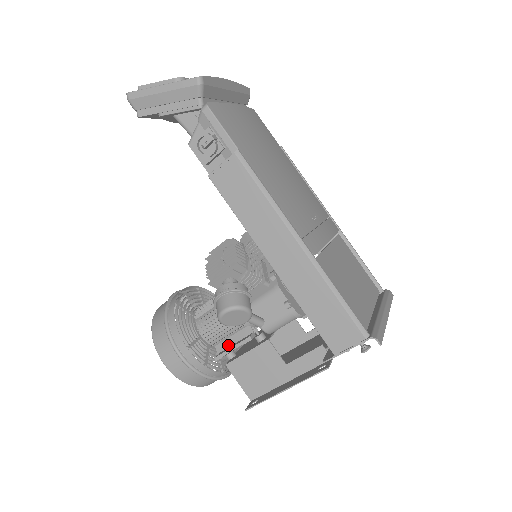
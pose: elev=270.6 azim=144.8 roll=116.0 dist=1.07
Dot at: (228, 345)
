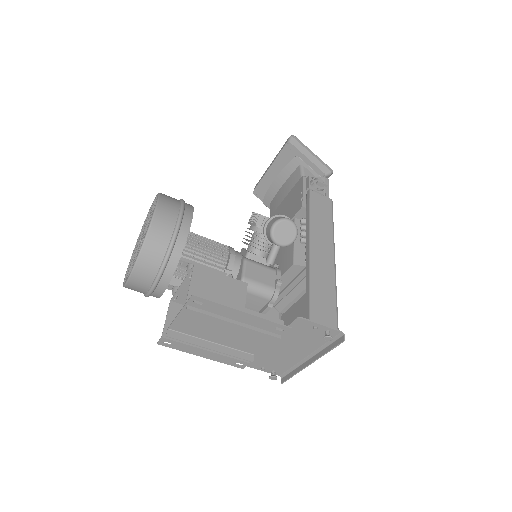
Dot at: occluded
